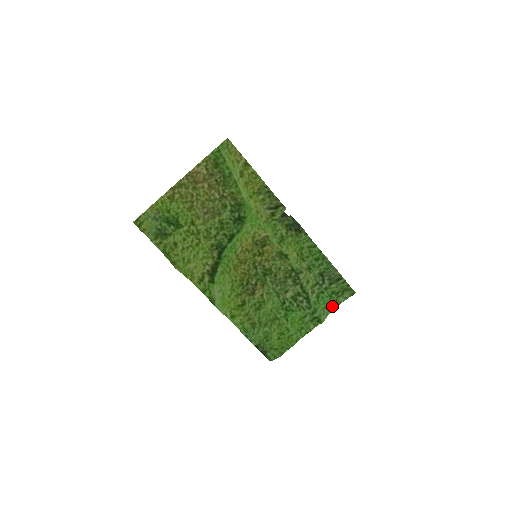
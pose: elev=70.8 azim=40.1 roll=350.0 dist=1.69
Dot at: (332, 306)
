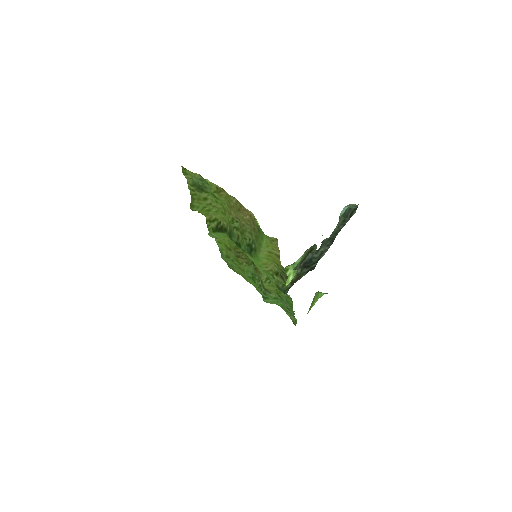
Dot at: occluded
